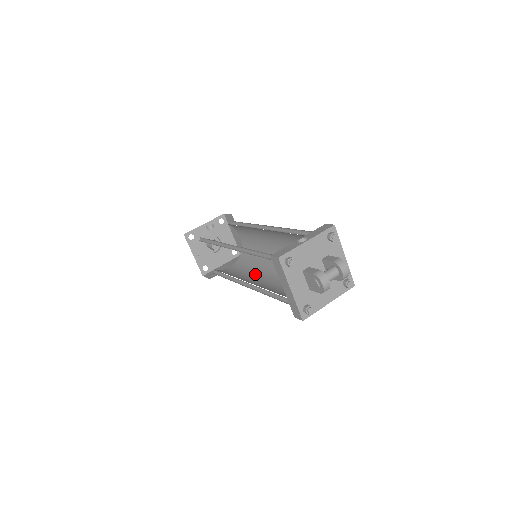
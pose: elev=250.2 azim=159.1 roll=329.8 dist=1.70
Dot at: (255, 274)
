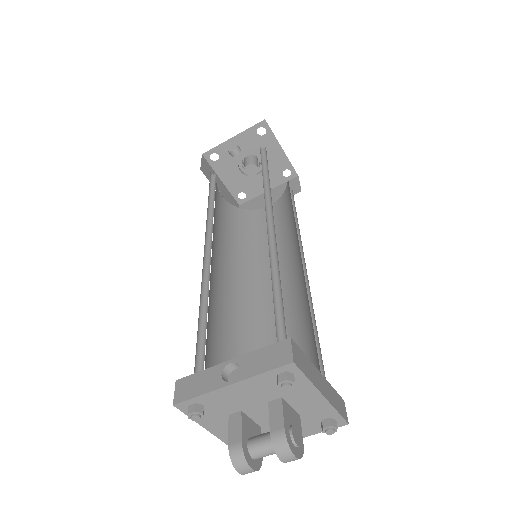
Dot at: occluded
